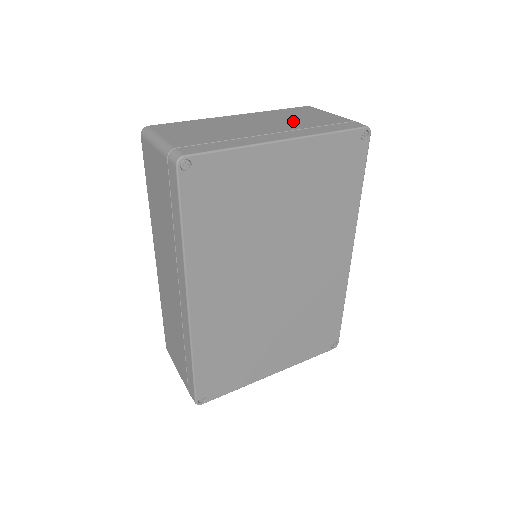
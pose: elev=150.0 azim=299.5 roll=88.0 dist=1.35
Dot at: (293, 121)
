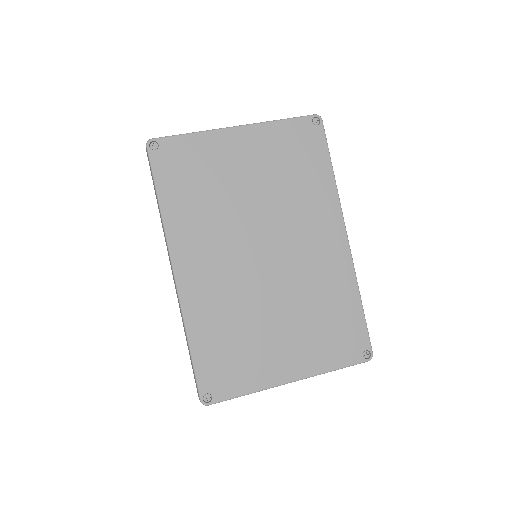
Dot at: occluded
